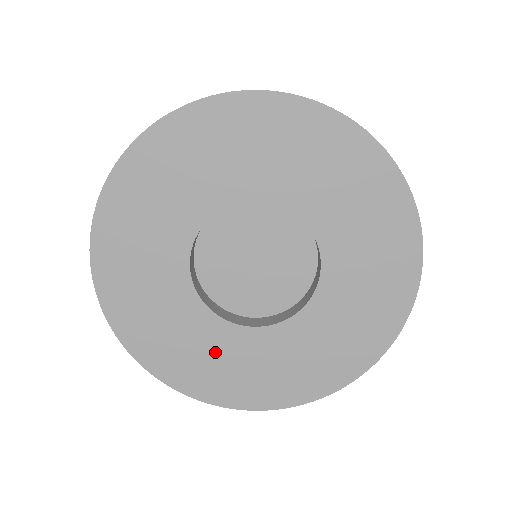
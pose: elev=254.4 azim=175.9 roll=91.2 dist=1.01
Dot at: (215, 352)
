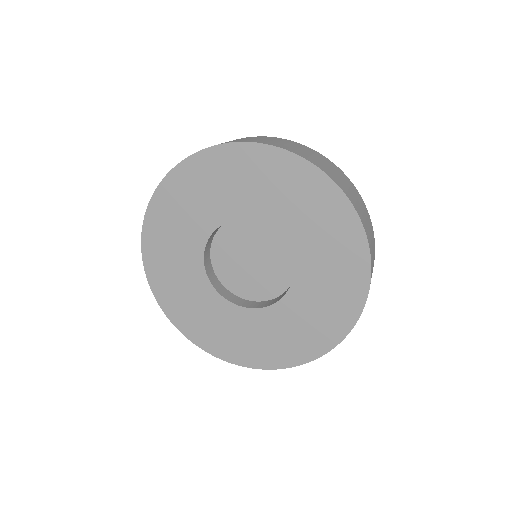
Dot at: (203, 308)
